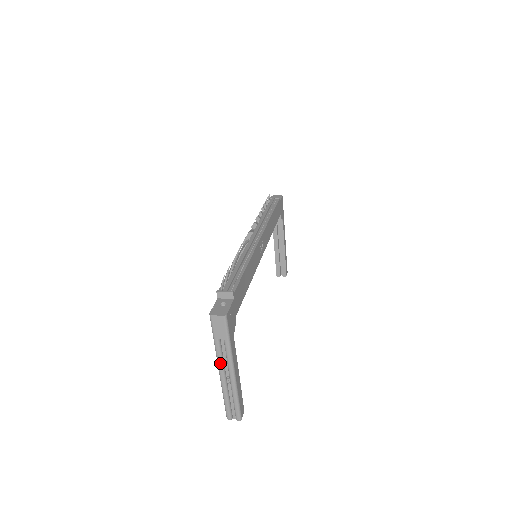
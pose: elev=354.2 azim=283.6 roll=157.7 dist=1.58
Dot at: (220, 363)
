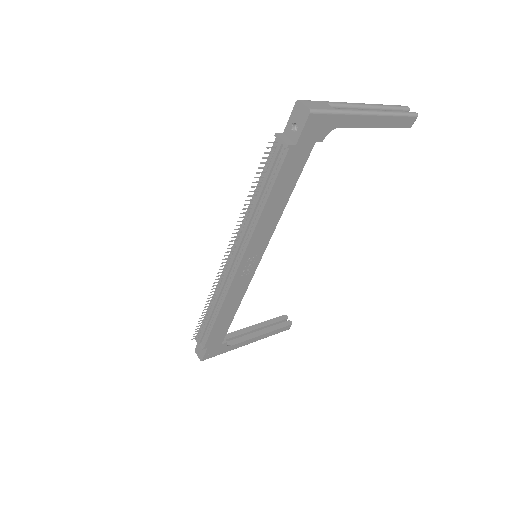
Dot at: occluded
